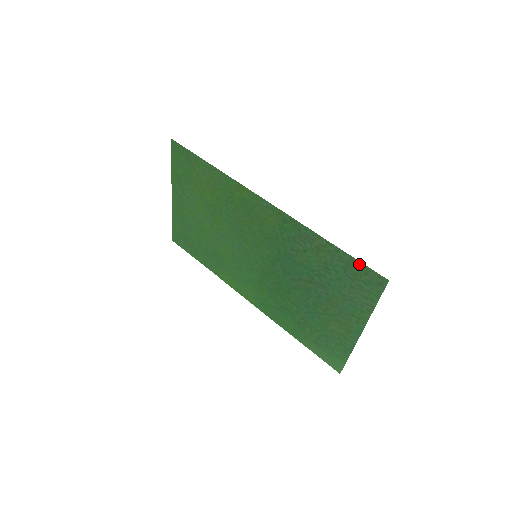
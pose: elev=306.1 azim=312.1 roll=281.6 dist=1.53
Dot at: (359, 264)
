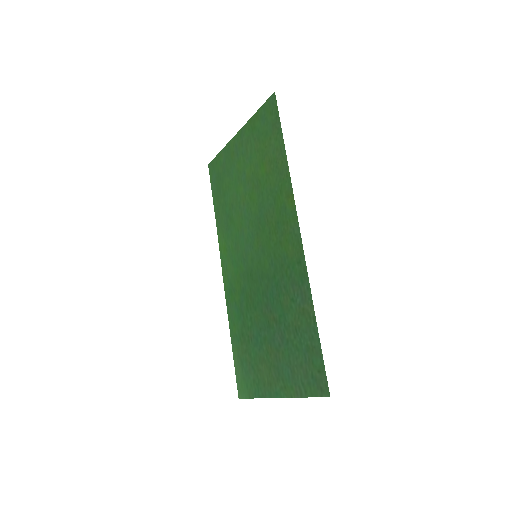
Dot at: (321, 360)
